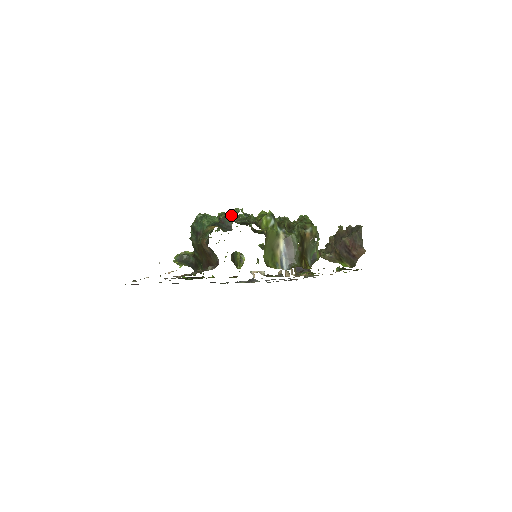
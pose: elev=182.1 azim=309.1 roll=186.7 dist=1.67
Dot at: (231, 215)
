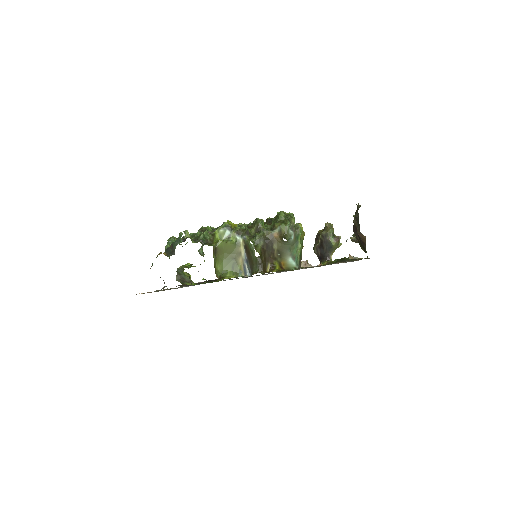
Dot at: (176, 239)
